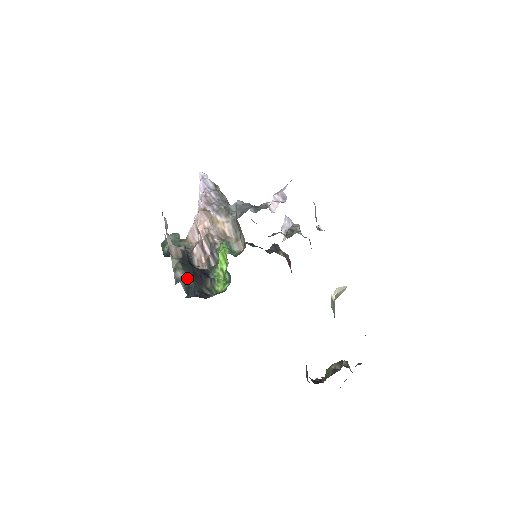
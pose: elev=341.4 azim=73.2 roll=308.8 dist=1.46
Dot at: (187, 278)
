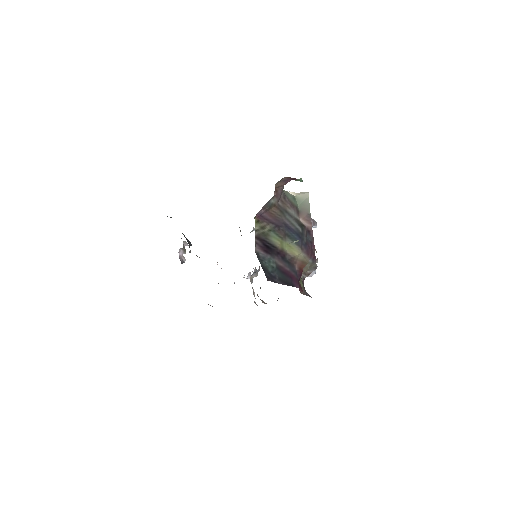
Dot at: (171, 217)
